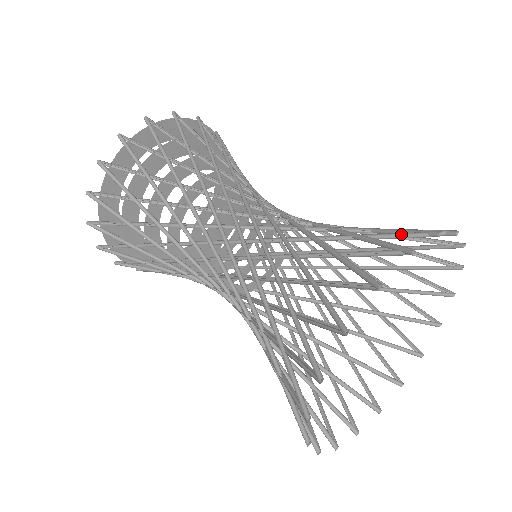
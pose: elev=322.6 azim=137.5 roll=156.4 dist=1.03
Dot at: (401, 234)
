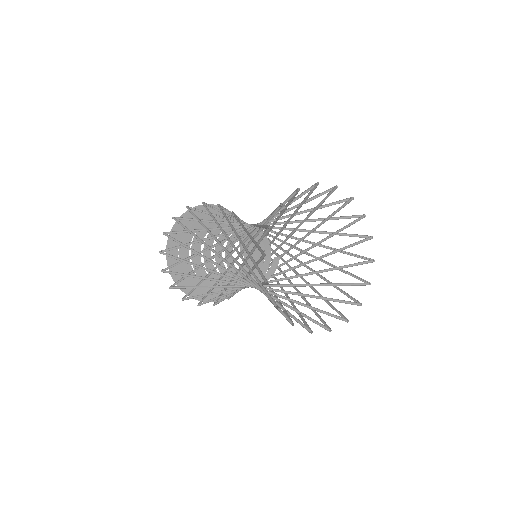
Dot at: (304, 193)
